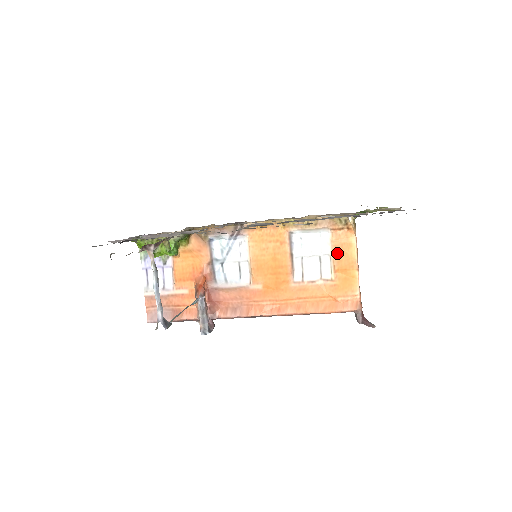
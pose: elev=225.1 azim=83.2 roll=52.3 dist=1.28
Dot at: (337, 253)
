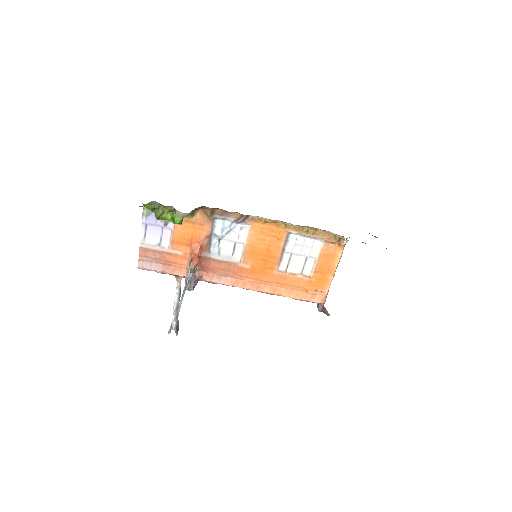
Dot at: (322, 259)
